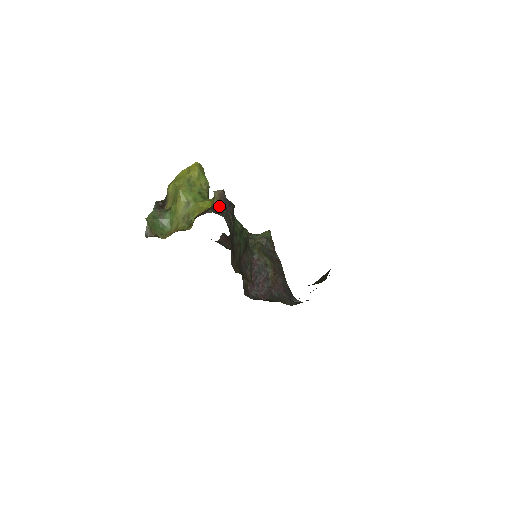
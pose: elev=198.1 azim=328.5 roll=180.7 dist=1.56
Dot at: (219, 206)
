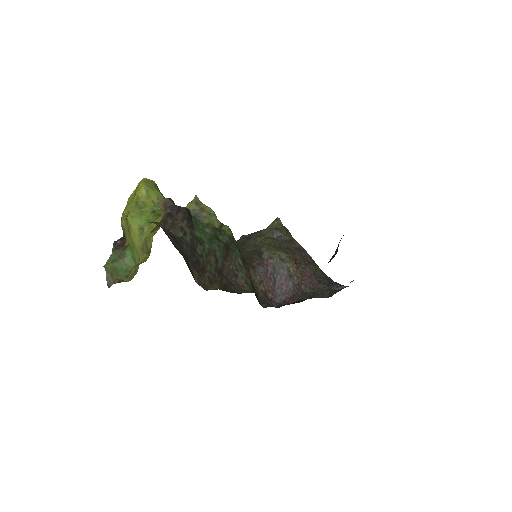
Dot at: (164, 218)
